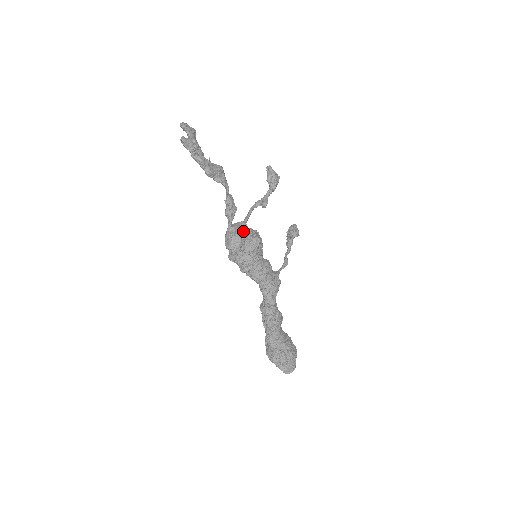
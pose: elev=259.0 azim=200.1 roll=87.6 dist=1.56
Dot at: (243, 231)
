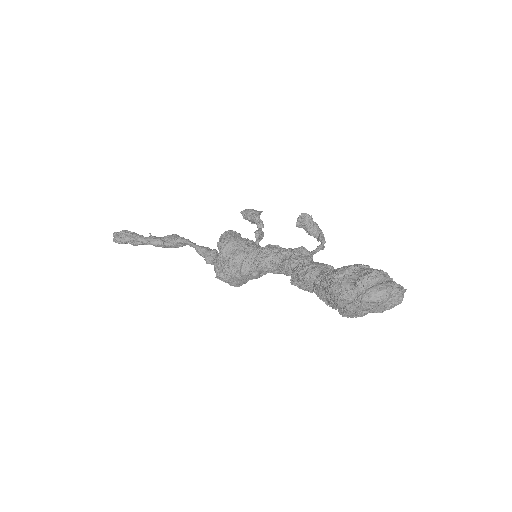
Dot at: occluded
